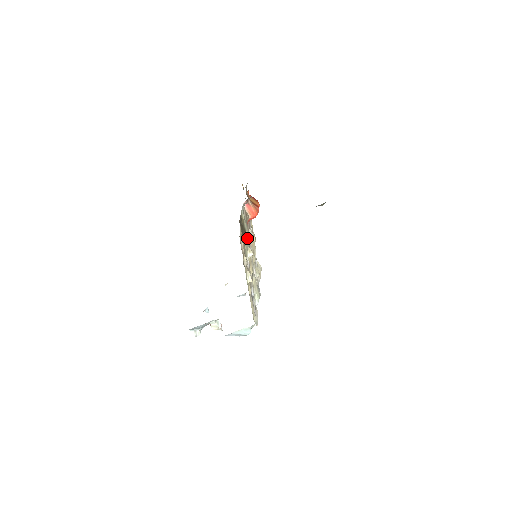
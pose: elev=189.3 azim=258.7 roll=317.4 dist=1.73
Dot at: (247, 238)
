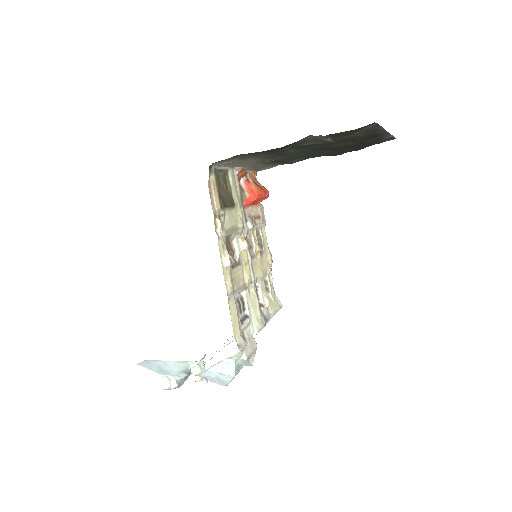
Dot at: (238, 218)
